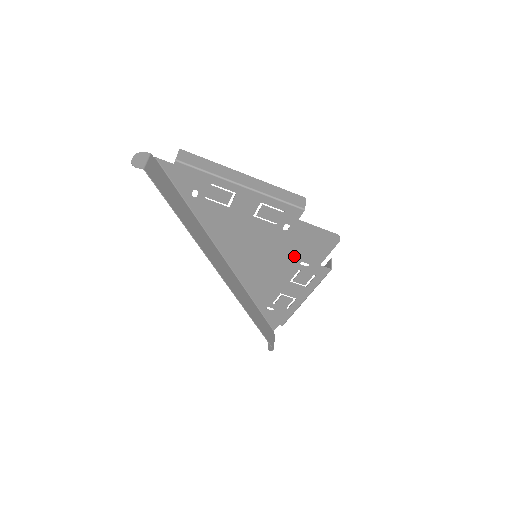
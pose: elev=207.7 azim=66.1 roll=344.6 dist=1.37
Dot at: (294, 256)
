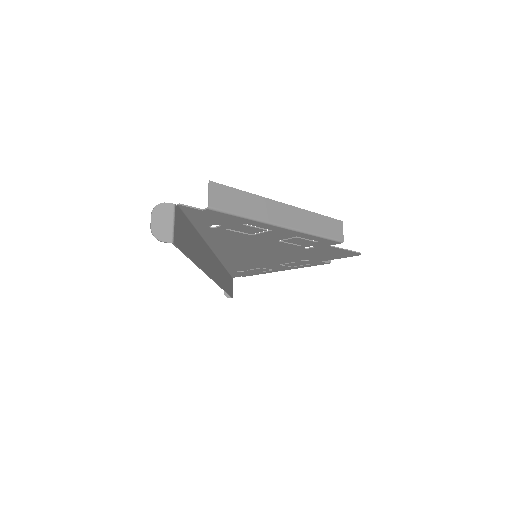
Dot at: (299, 257)
